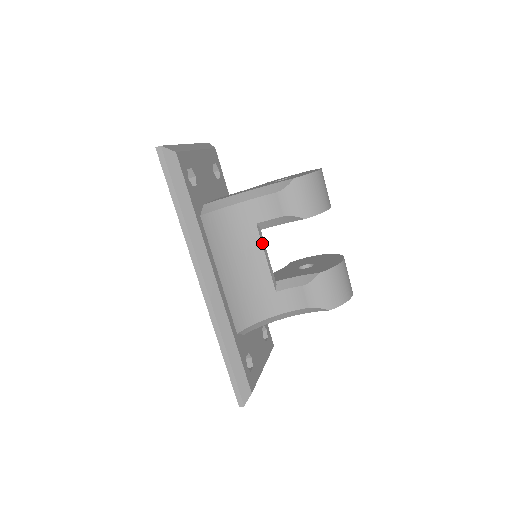
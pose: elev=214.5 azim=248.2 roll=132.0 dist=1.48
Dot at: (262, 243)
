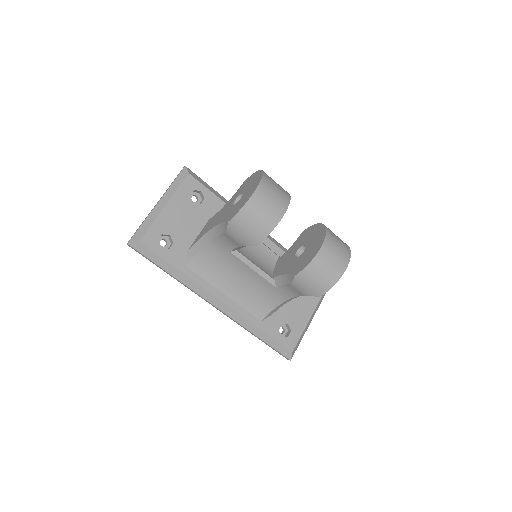
Dot at: (243, 261)
